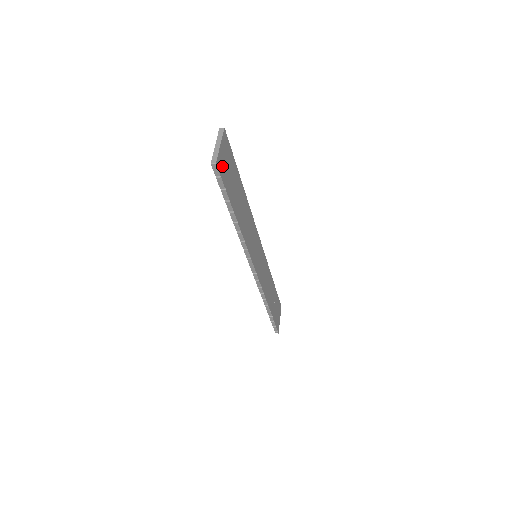
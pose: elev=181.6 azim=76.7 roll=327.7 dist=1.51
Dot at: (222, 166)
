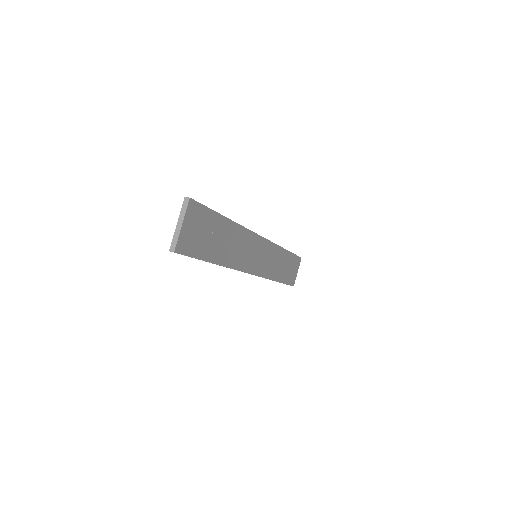
Dot at: (187, 242)
